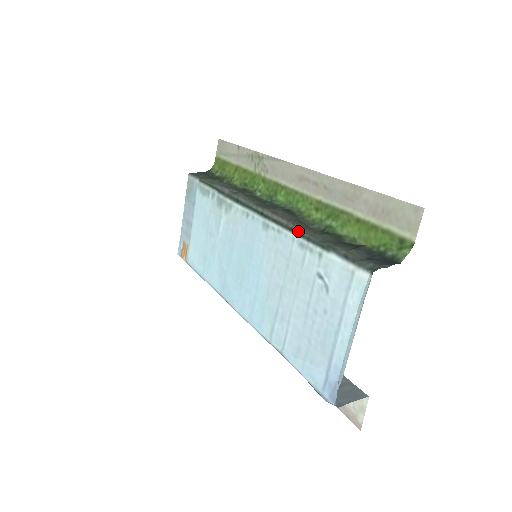
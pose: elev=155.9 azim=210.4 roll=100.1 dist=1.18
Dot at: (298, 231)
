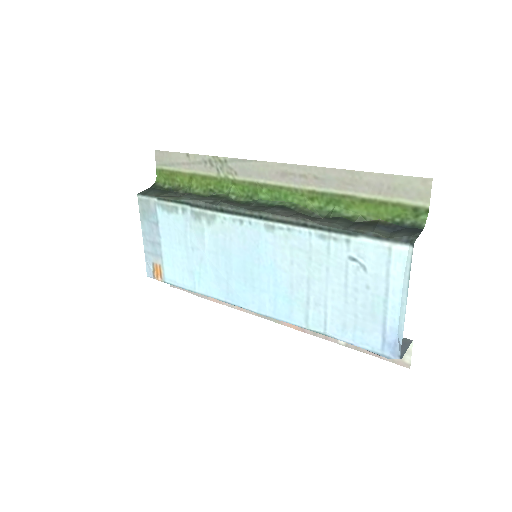
Dot at: (314, 225)
